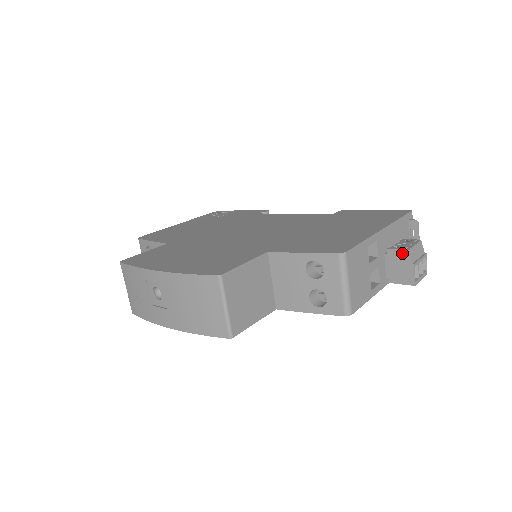
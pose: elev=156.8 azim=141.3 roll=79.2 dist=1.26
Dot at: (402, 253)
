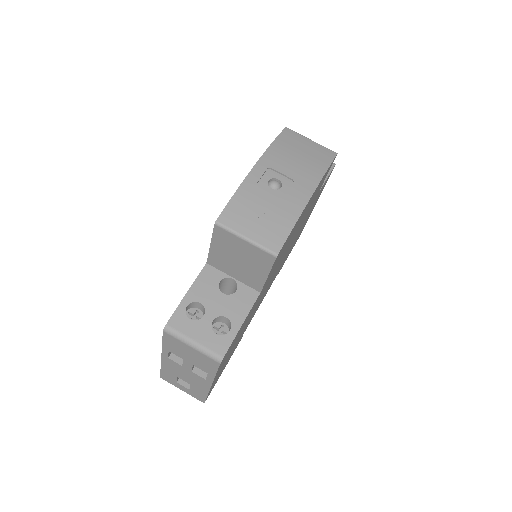
Dot at: occluded
